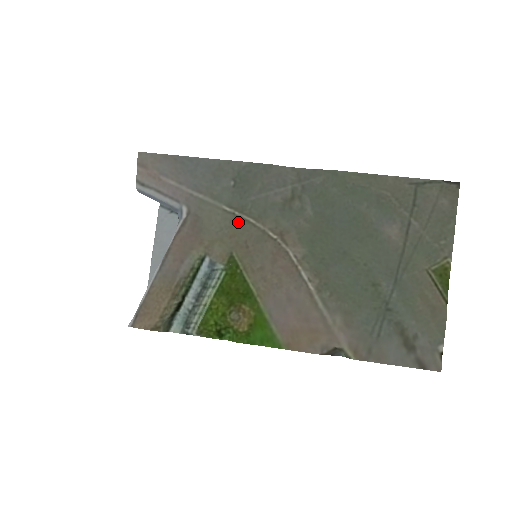
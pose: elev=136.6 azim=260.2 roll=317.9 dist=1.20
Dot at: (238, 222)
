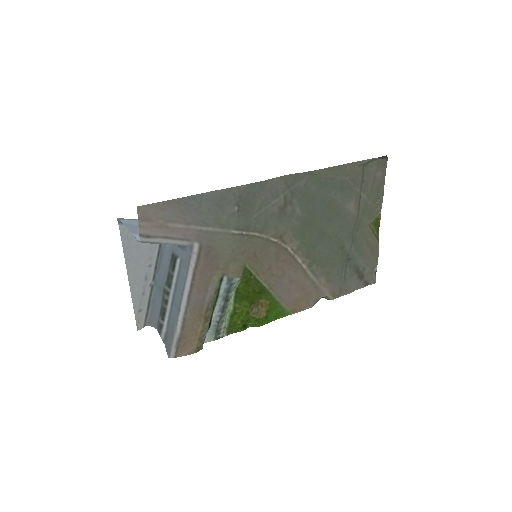
Dot at: (246, 240)
